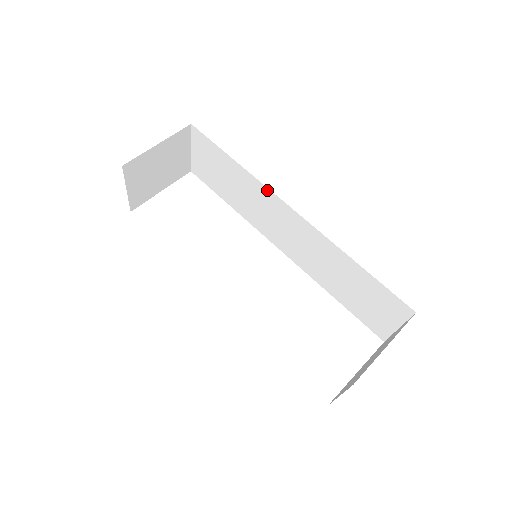
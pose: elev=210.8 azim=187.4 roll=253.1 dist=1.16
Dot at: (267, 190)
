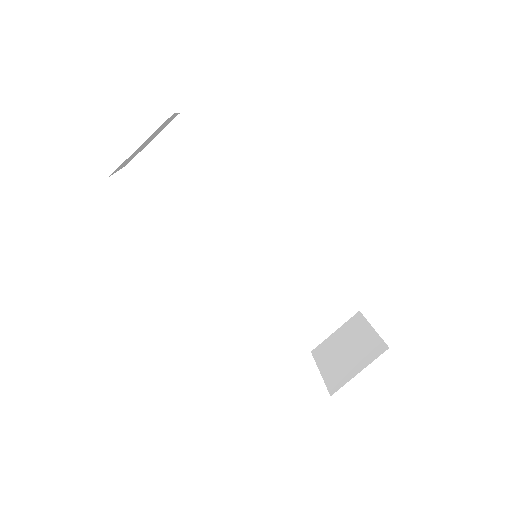
Dot at: (254, 199)
